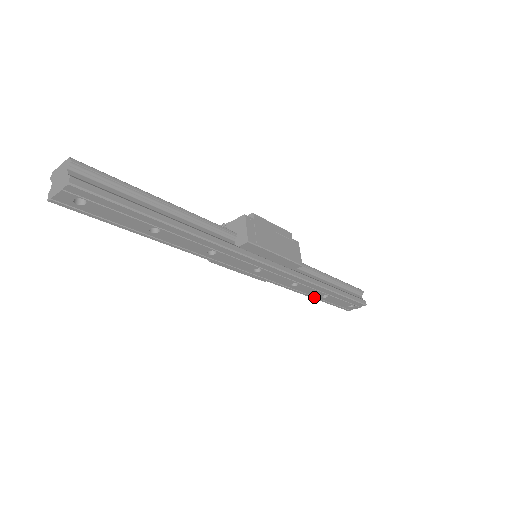
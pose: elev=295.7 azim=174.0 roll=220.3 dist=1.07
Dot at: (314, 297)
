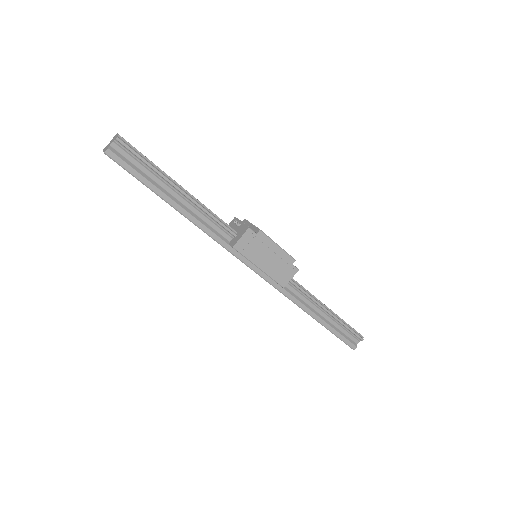
Dot at: occluded
